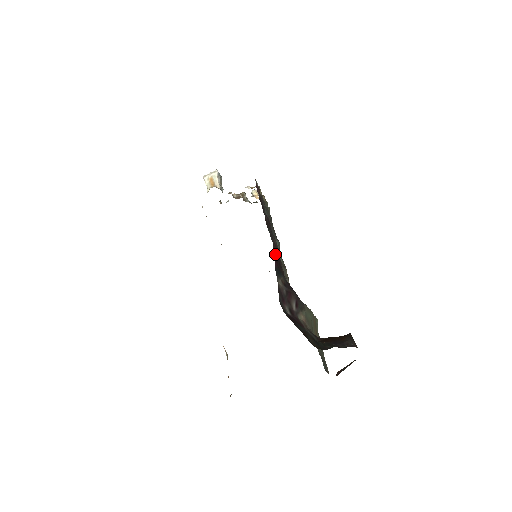
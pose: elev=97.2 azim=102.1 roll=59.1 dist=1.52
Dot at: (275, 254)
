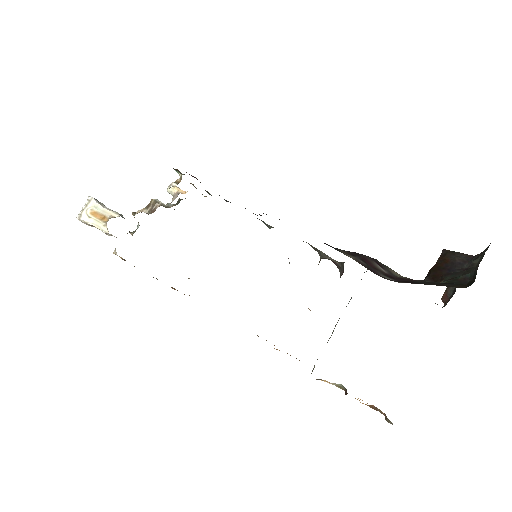
Dot at: occluded
